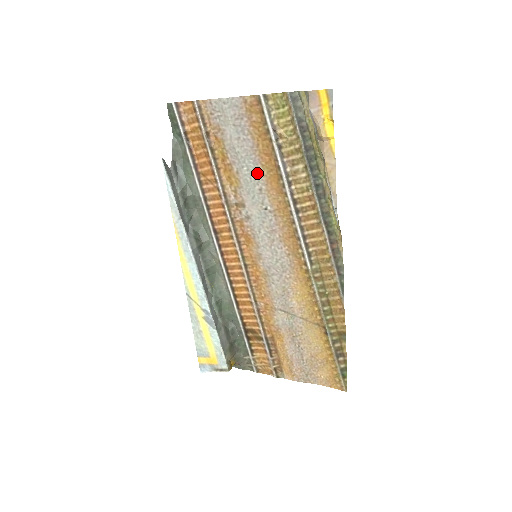
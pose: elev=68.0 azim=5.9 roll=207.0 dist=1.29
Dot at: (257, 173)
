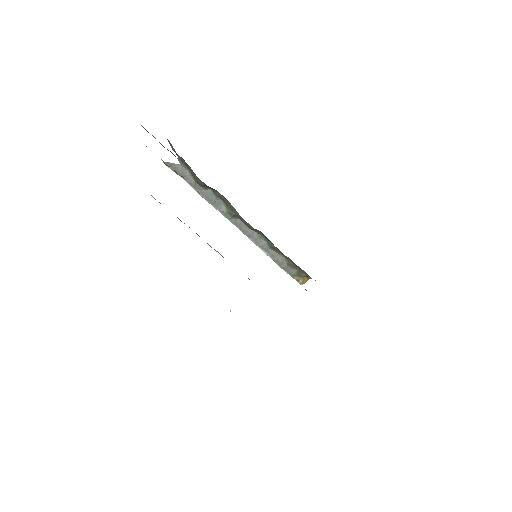
Dot at: occluded
